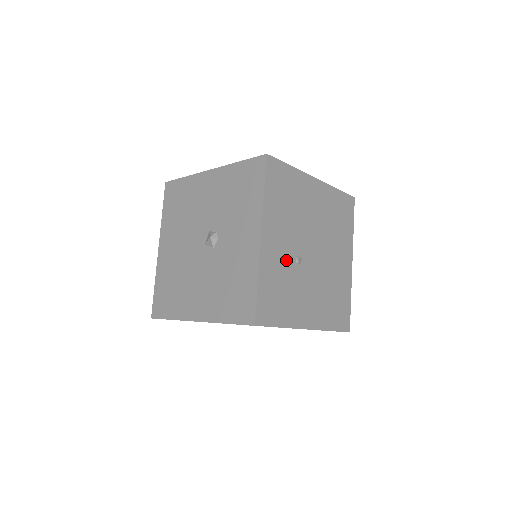
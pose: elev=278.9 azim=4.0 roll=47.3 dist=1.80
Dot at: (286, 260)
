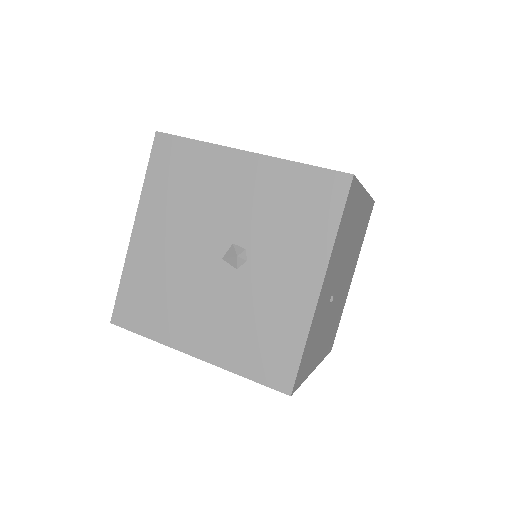
Dot at: (326, 303)
